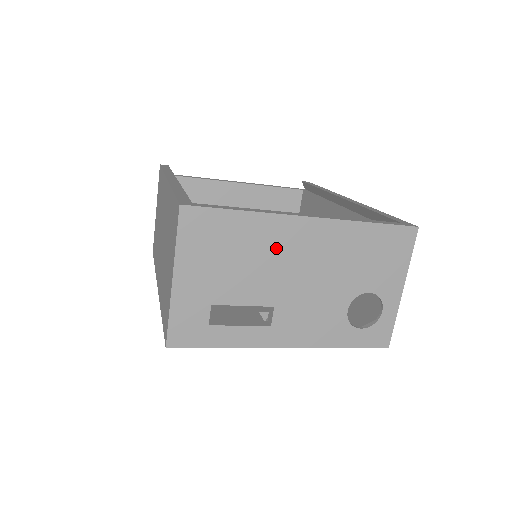
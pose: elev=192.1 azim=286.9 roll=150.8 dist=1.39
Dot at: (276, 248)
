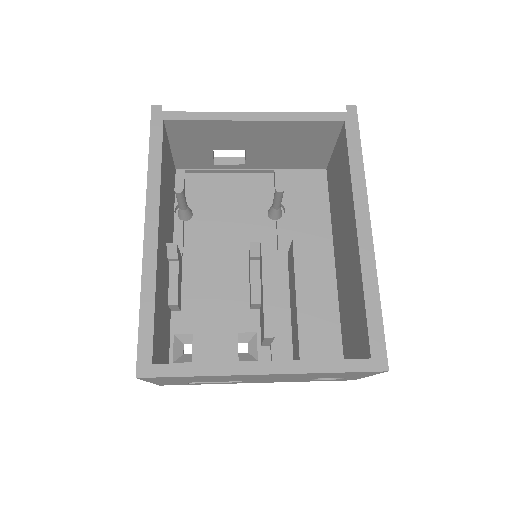
Dot at: (235, 377)
